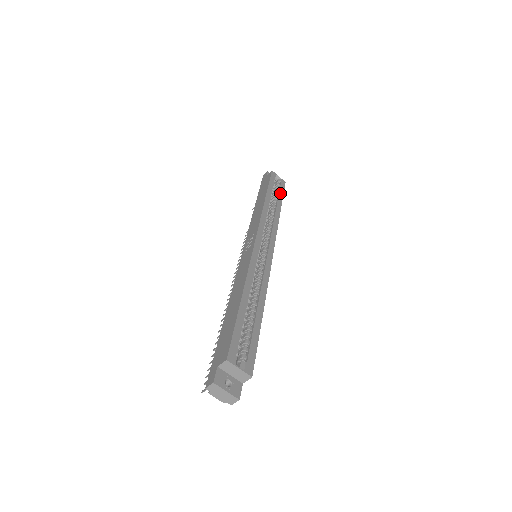
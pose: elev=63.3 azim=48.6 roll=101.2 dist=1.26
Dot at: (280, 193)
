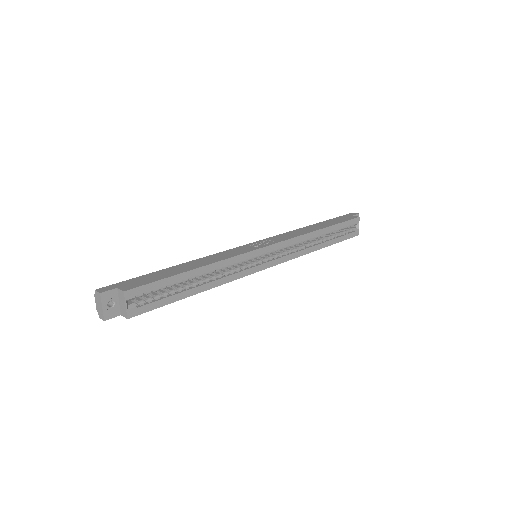
Dot at: (341, 238)
